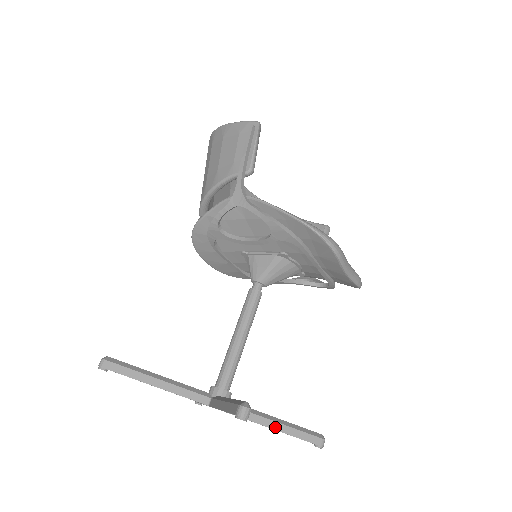
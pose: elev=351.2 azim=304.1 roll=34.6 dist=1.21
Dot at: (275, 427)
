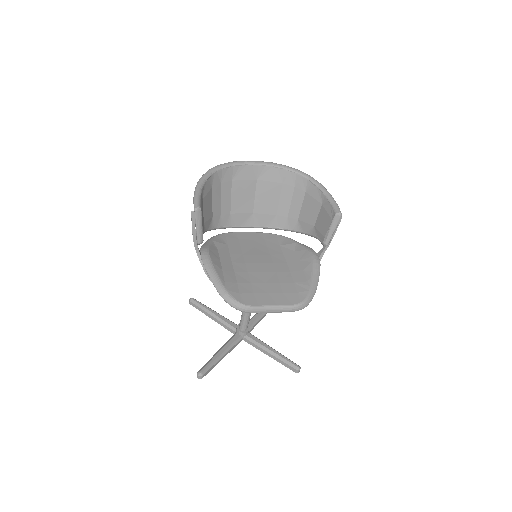
Dot at: (269, 355)
